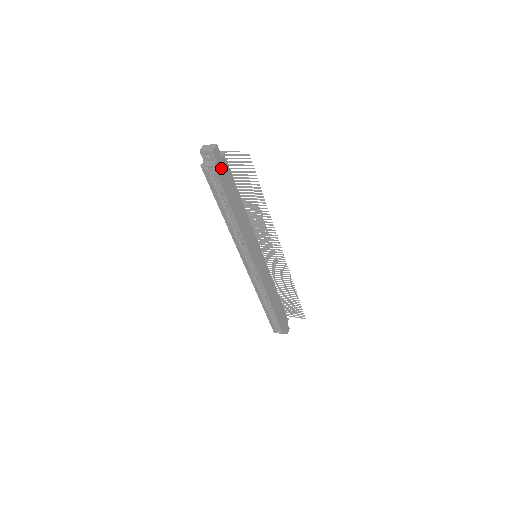
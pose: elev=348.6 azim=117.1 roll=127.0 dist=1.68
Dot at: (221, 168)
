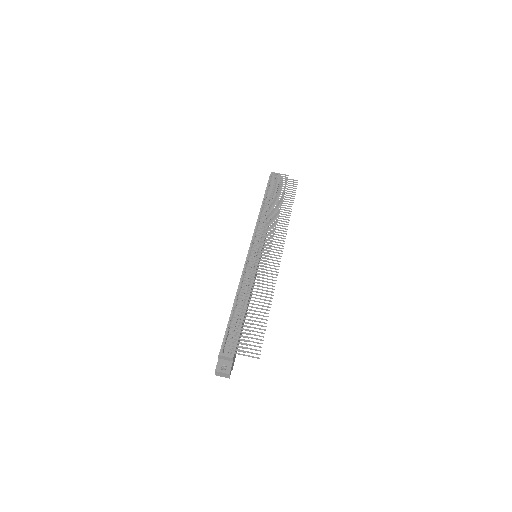
Dot at: (234, 358)
